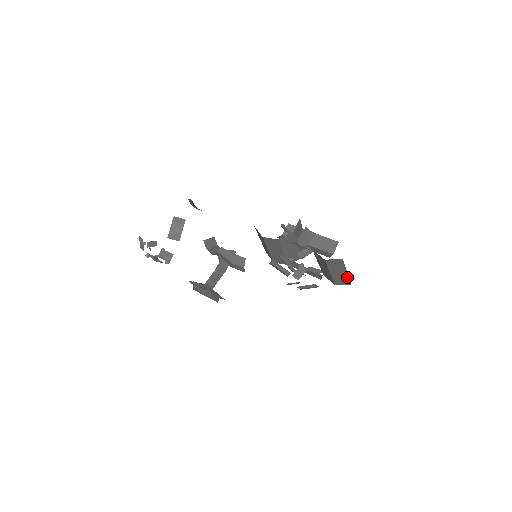
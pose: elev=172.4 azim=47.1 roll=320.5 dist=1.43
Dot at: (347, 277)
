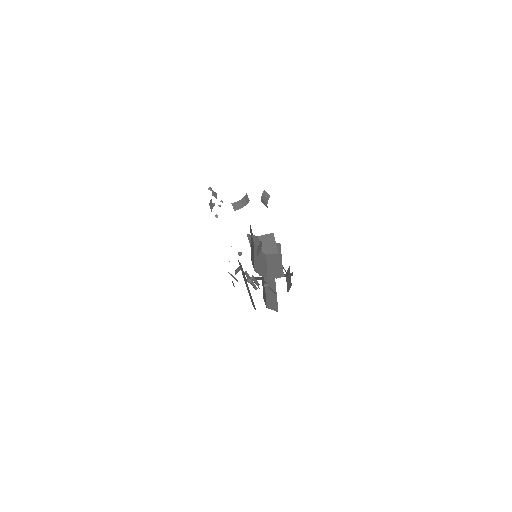
Dot at: occluded
